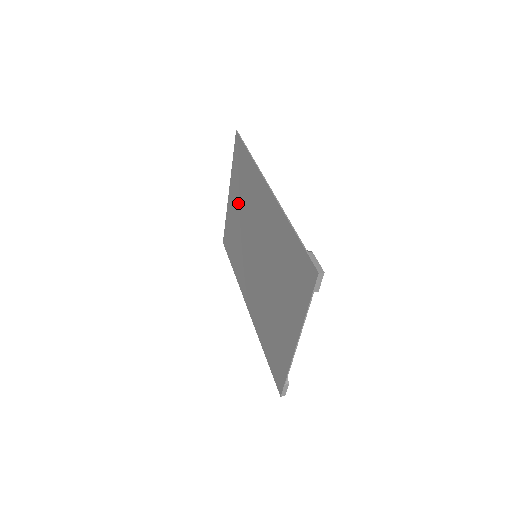
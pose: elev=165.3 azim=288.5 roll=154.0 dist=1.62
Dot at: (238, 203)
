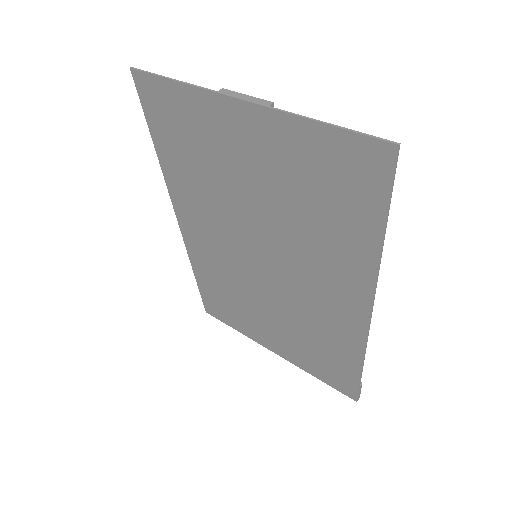
Dot at: (265, 175)
